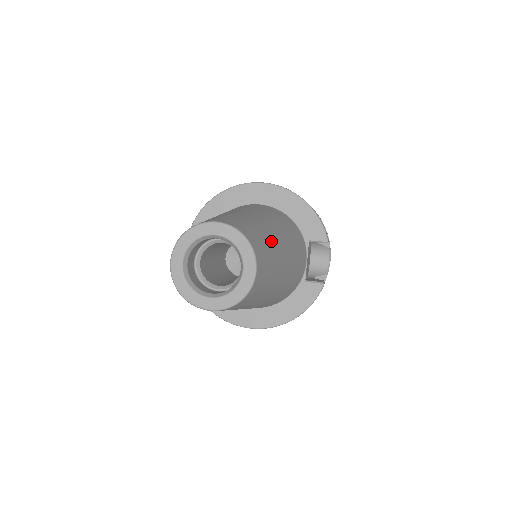
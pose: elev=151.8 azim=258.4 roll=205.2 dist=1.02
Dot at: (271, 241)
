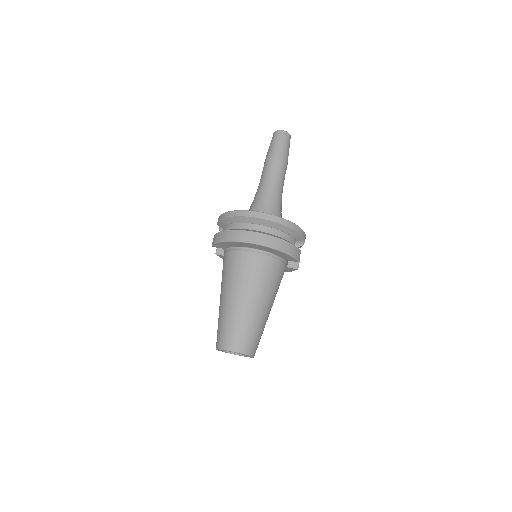
Dot at: (260, 326)
